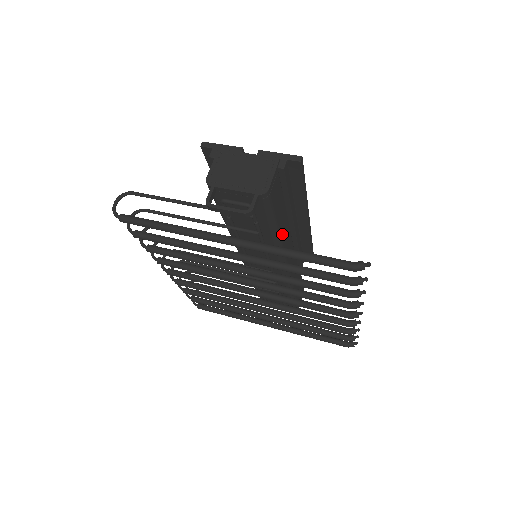
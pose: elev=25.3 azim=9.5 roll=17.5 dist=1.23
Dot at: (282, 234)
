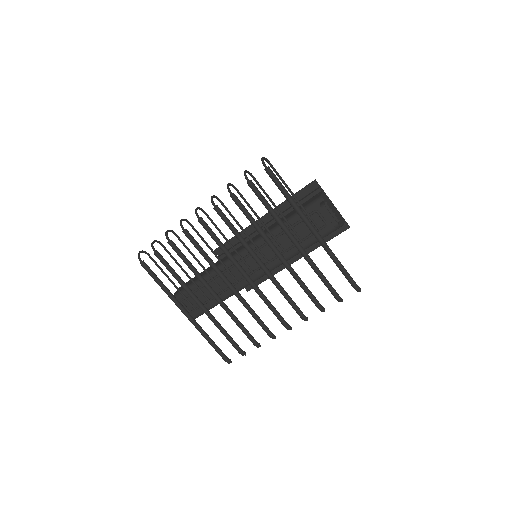
Dot at: (297, 254)
